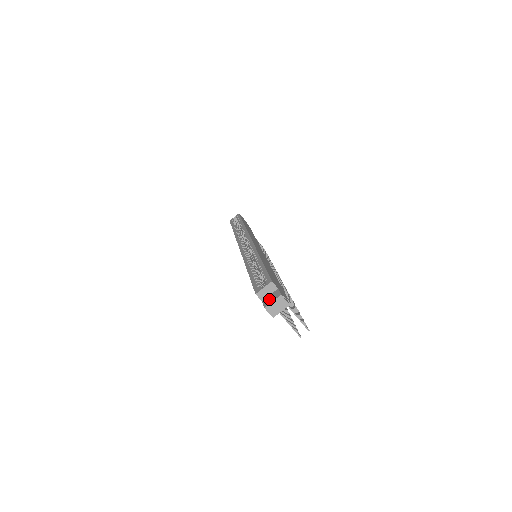
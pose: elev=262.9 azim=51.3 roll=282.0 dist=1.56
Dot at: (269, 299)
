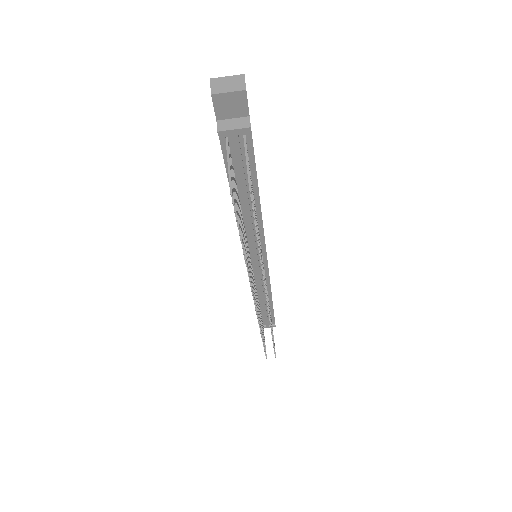
Dot at: occluded
